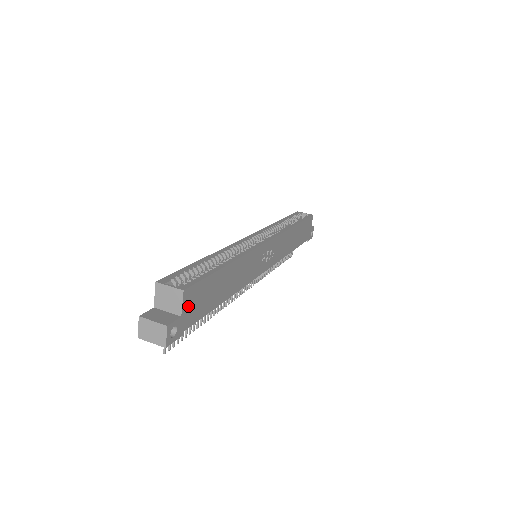
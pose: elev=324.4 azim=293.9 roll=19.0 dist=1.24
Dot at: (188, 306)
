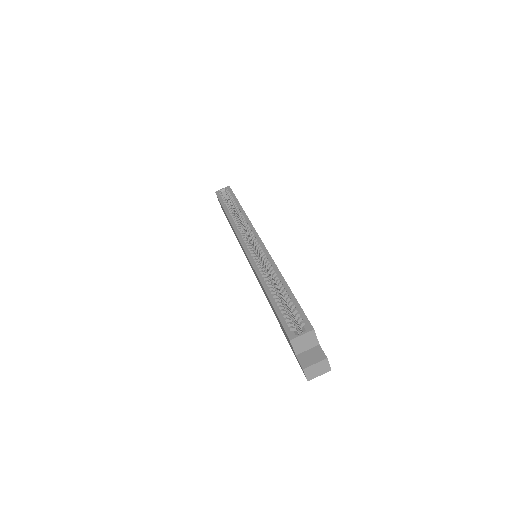
Dot at: occluded
